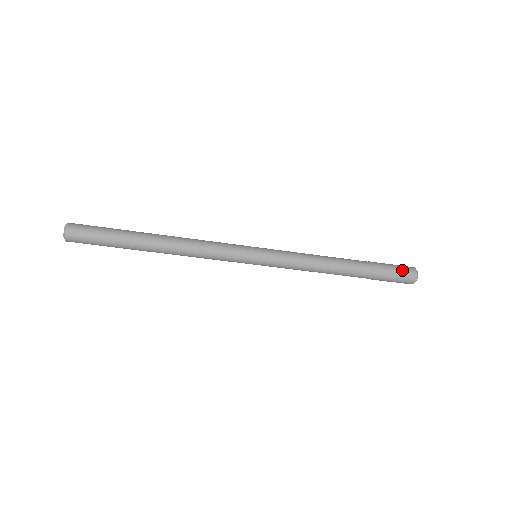
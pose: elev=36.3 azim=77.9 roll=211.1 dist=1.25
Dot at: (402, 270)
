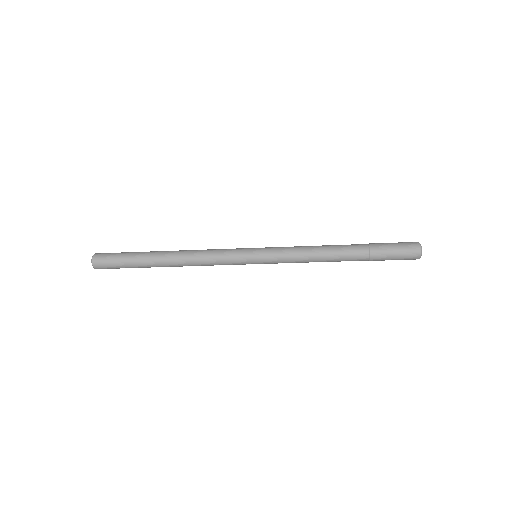
Dot at: (403, 256)
